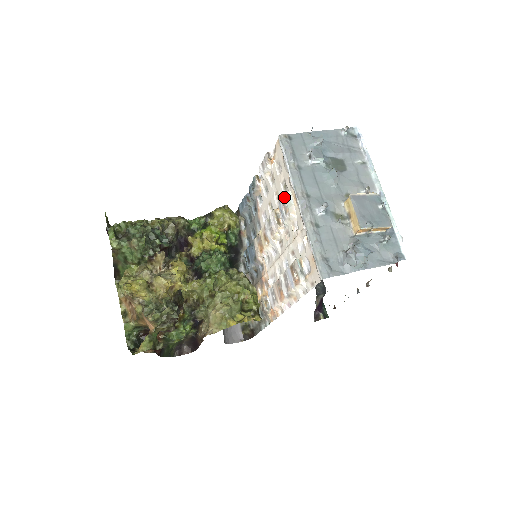
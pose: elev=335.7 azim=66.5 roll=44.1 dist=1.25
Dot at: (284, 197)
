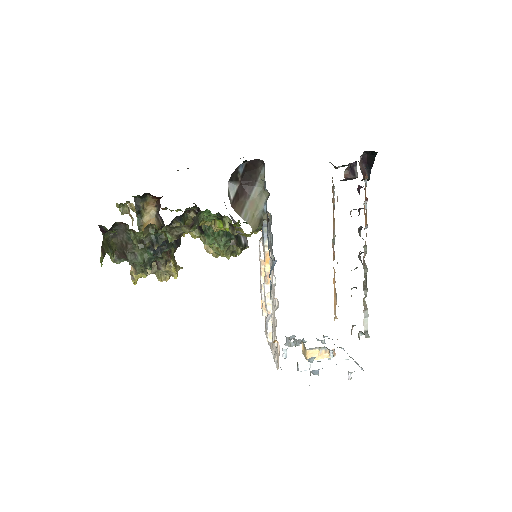
Dot at: occluded
